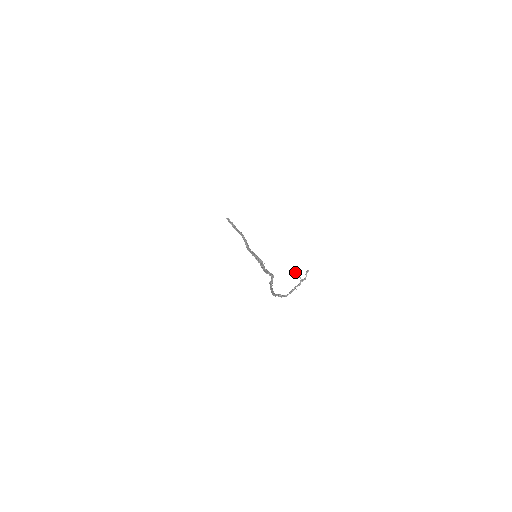
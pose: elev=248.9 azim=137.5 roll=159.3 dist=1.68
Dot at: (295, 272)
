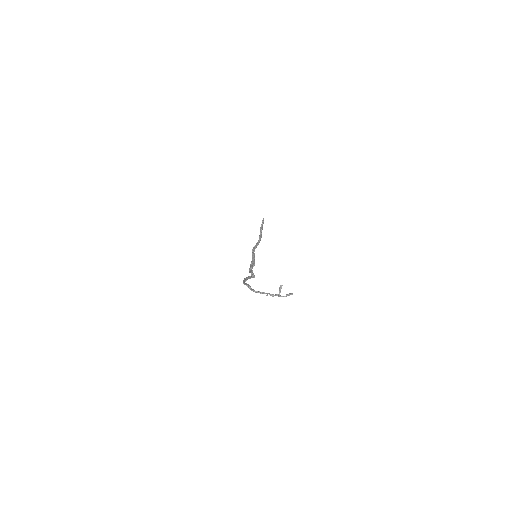
Dot at: occluded
